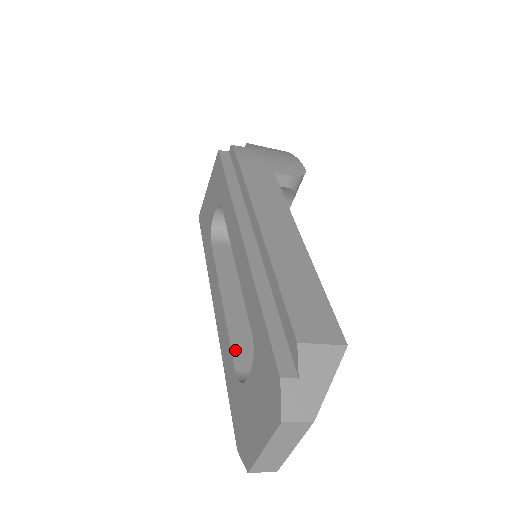
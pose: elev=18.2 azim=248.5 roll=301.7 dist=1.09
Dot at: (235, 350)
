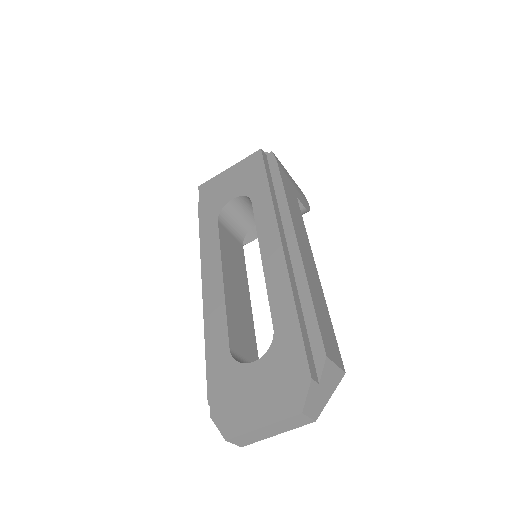
Dot at: (230, 330)
